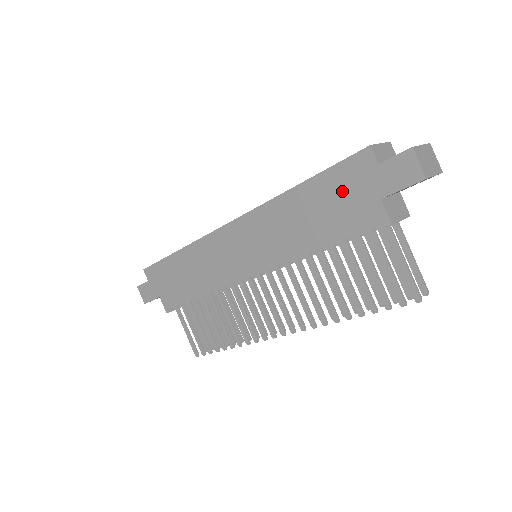
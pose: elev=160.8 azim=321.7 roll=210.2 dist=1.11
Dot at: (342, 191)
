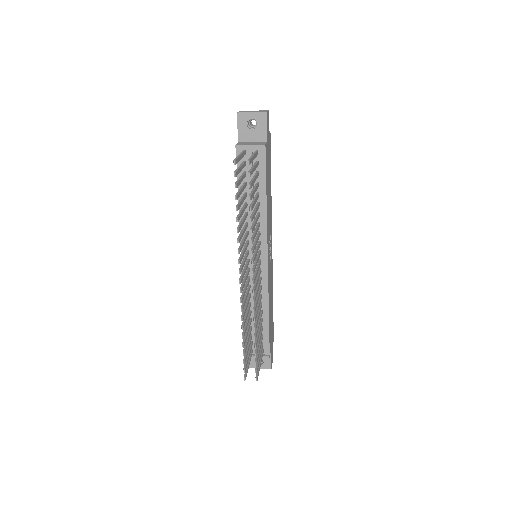
Dot at: occluded
